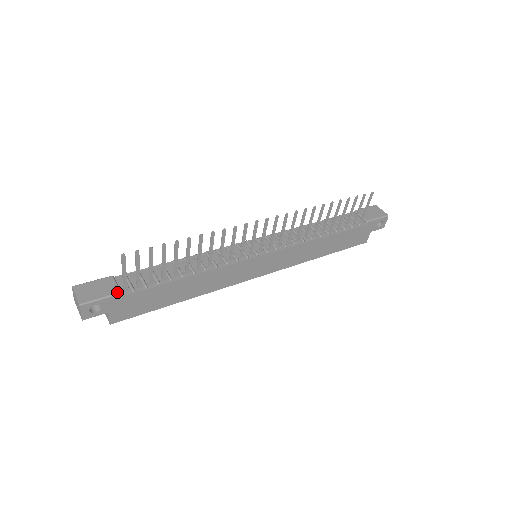
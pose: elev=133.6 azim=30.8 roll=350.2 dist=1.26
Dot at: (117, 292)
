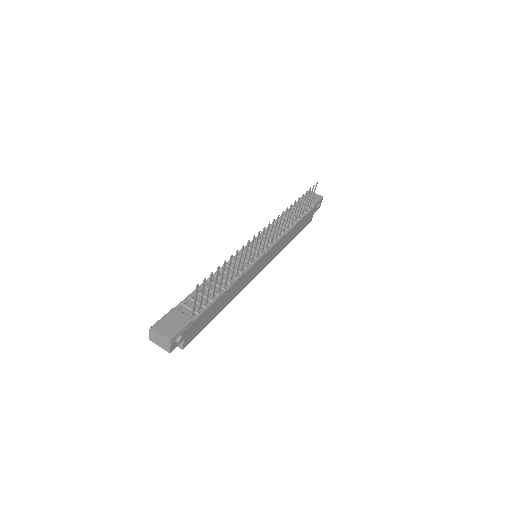
Dot at: (190, 319)
